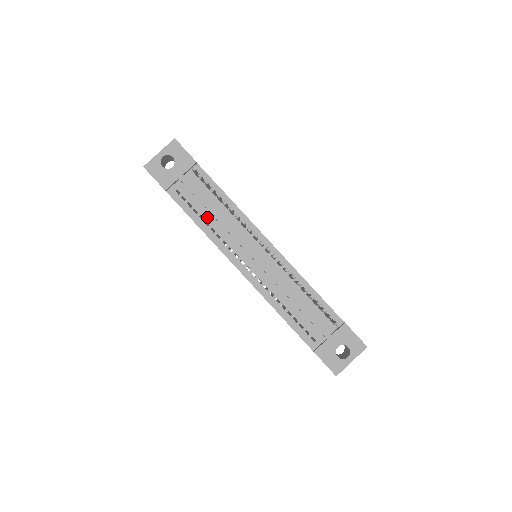
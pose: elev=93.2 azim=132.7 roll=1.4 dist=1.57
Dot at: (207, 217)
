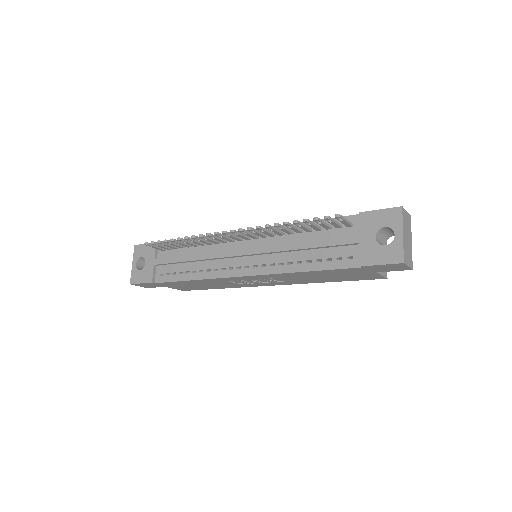
Dot at: (191, 267)
